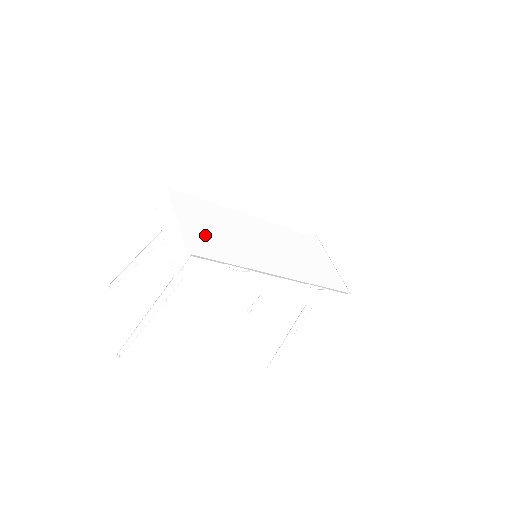
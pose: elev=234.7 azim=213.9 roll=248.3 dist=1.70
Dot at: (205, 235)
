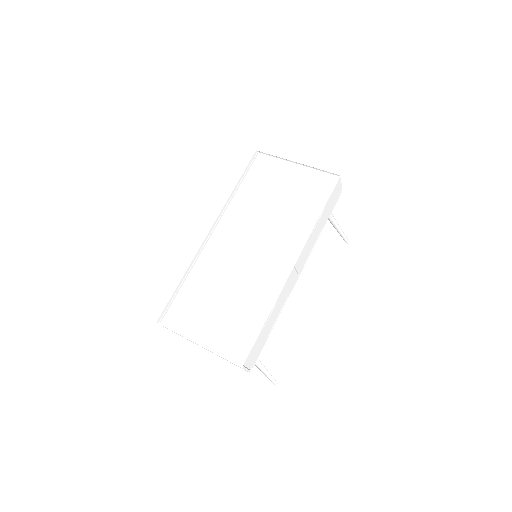
Dot at: (223, 324)
